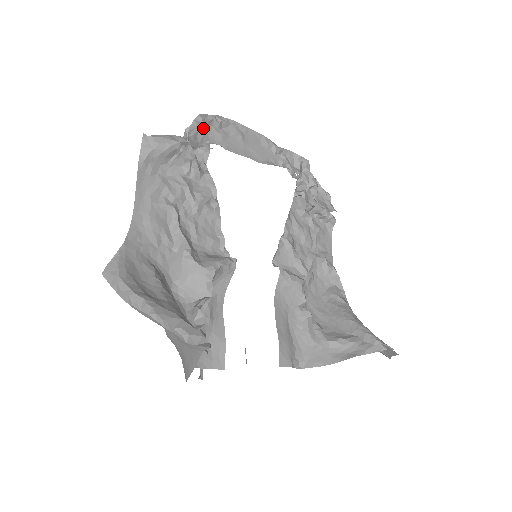
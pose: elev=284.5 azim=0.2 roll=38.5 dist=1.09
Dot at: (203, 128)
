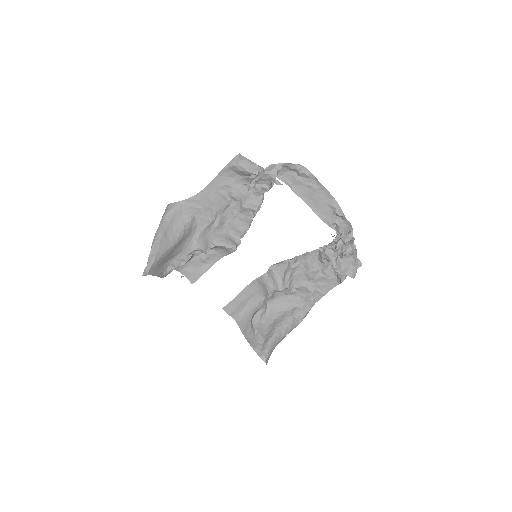
Dot at: (275, 173)
